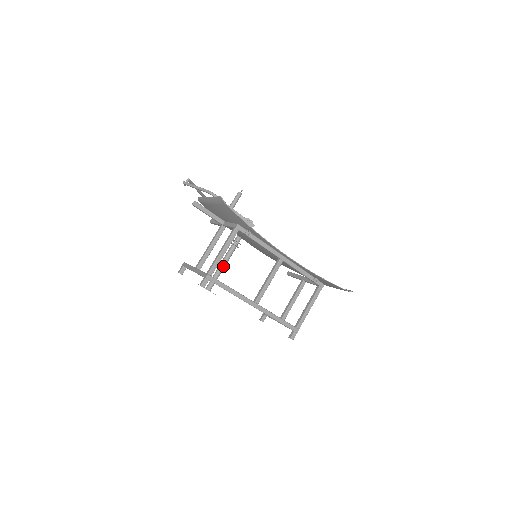
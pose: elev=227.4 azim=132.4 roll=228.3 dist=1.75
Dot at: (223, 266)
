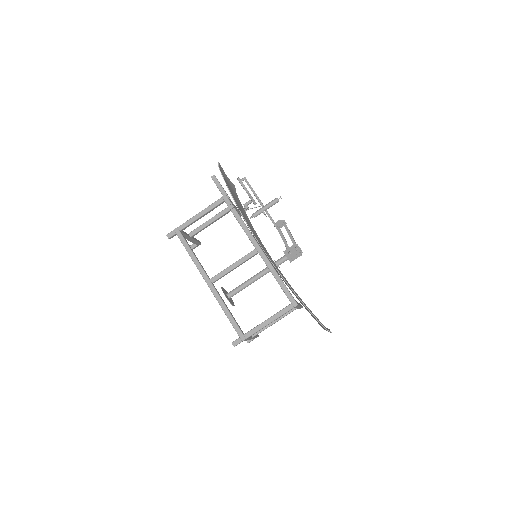
Dot at: (252, 280)
